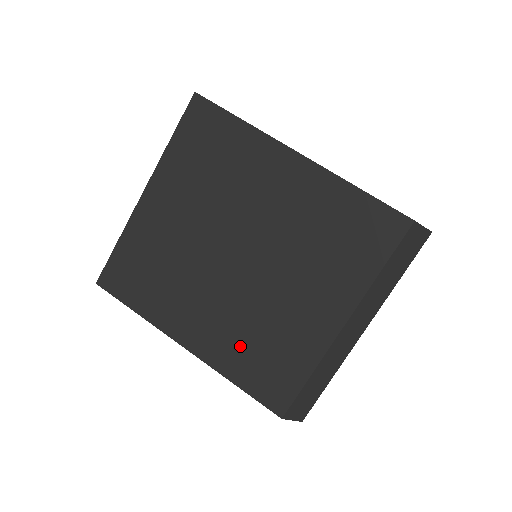
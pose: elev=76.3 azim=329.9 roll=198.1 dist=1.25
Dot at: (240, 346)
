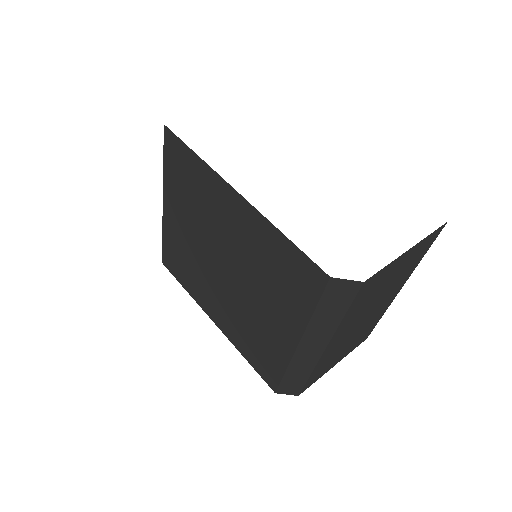
Dot at: (241, 334)
